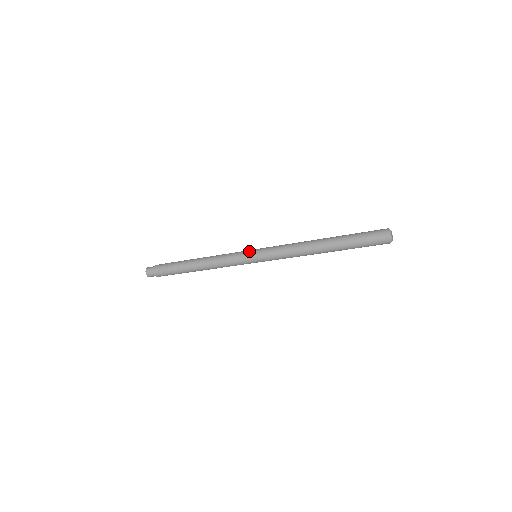
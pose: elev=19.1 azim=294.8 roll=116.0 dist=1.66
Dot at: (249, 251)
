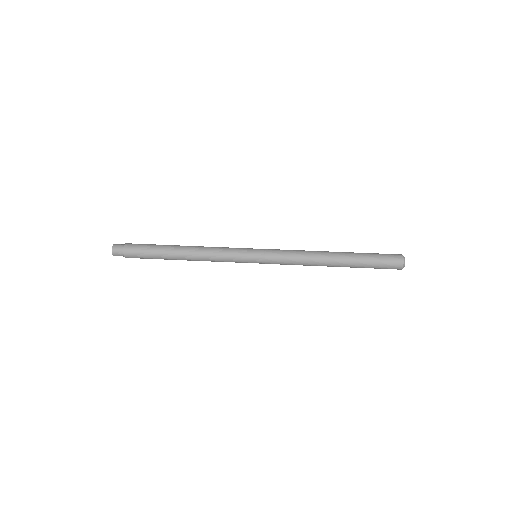
Dot at: (250, 254)
